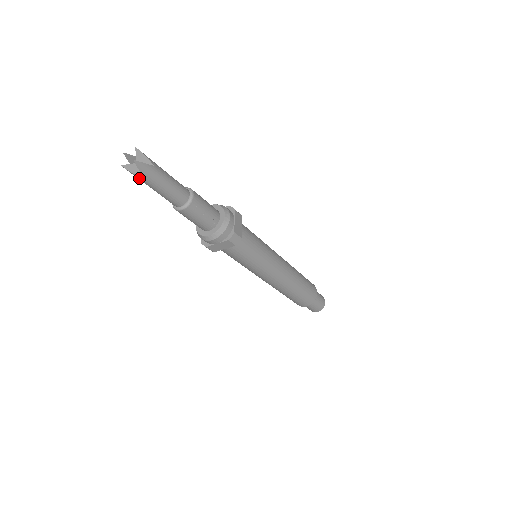
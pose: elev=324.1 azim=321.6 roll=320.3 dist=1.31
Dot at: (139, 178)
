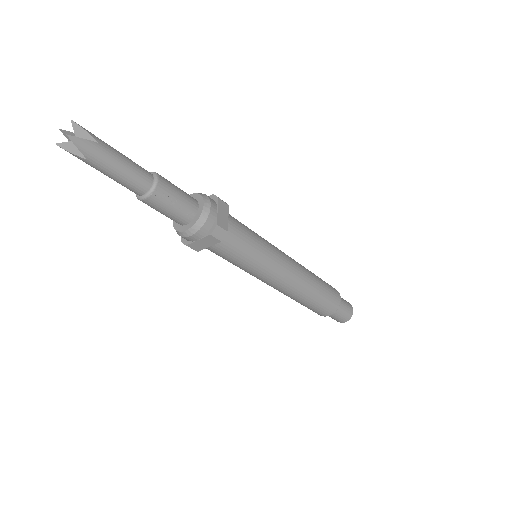
Dot at: (81, 159)
